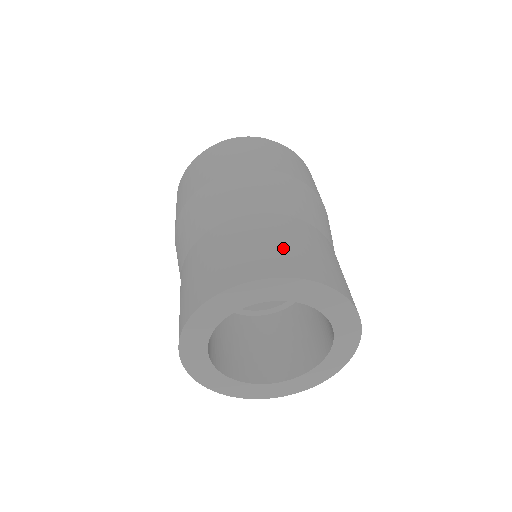
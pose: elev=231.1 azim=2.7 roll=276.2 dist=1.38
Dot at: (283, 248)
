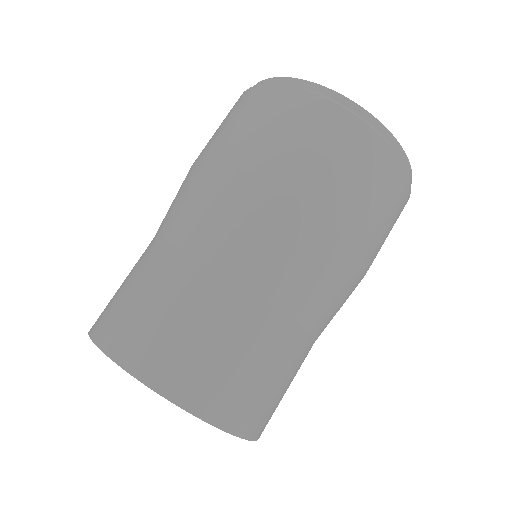
Dot at: (209, 357)
